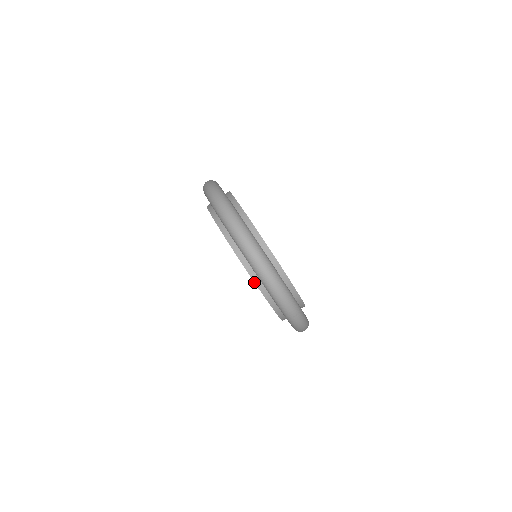
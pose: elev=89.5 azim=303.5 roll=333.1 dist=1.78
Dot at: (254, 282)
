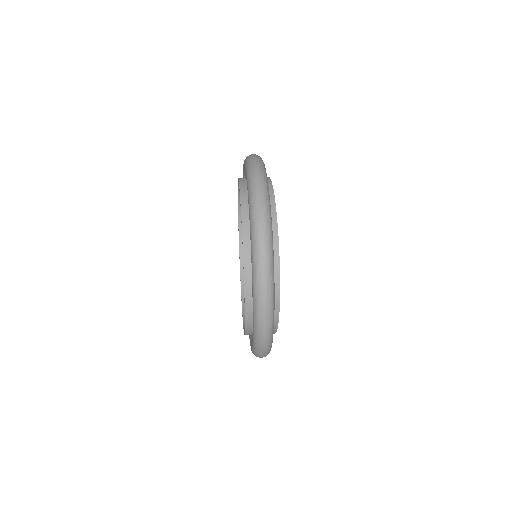
Dot at: (238, 178)
